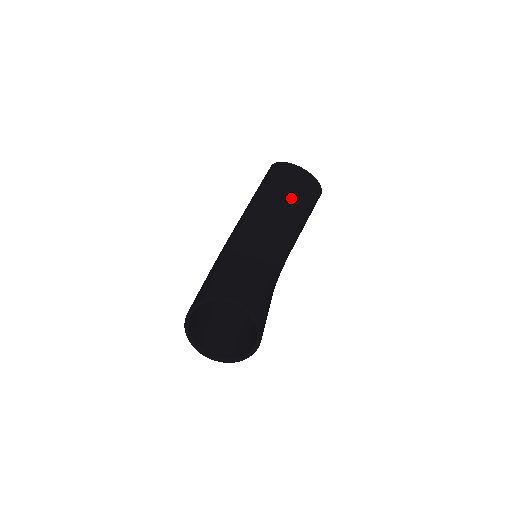
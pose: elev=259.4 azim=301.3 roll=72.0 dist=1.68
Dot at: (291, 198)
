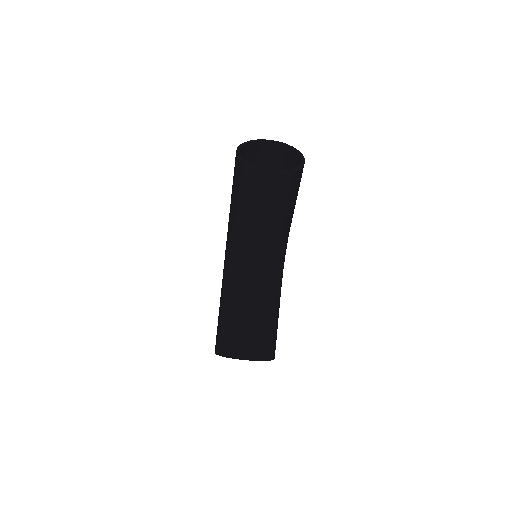
Dot at: (267, 208)
